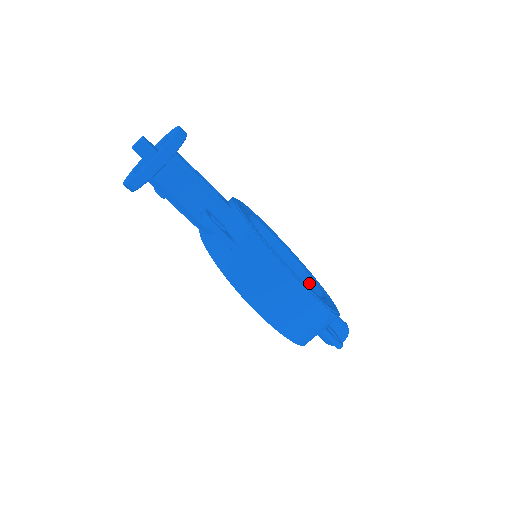
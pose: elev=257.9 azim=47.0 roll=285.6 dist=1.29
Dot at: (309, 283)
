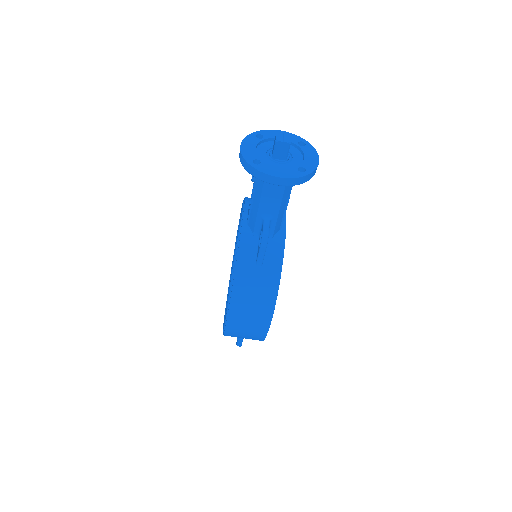
Dot at: occluded
